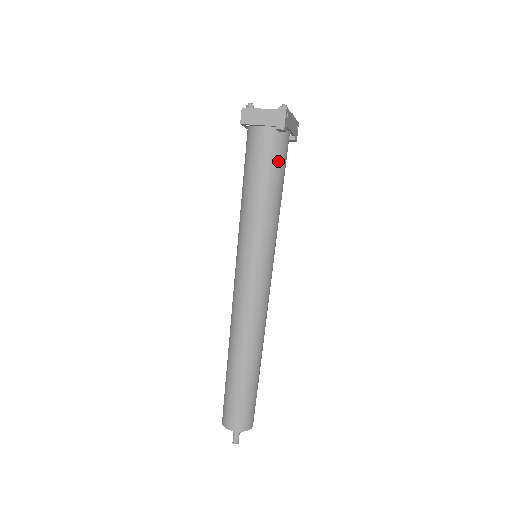
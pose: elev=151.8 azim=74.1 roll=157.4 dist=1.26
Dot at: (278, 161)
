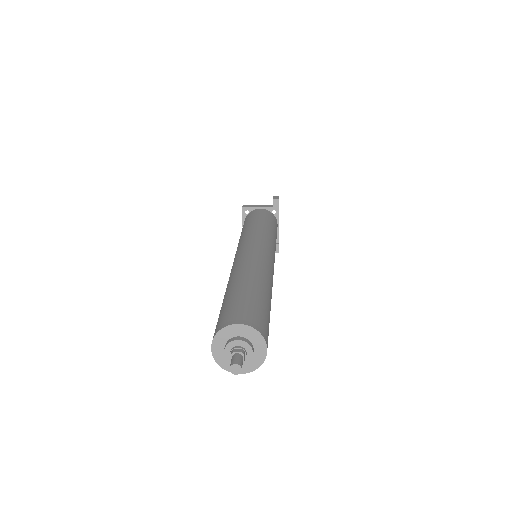
Dot at: (273, 221)
